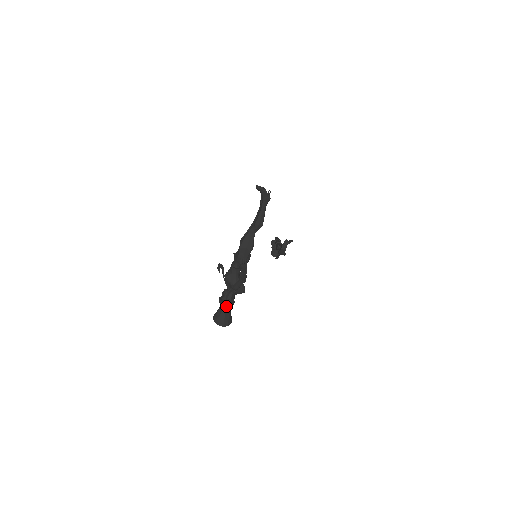
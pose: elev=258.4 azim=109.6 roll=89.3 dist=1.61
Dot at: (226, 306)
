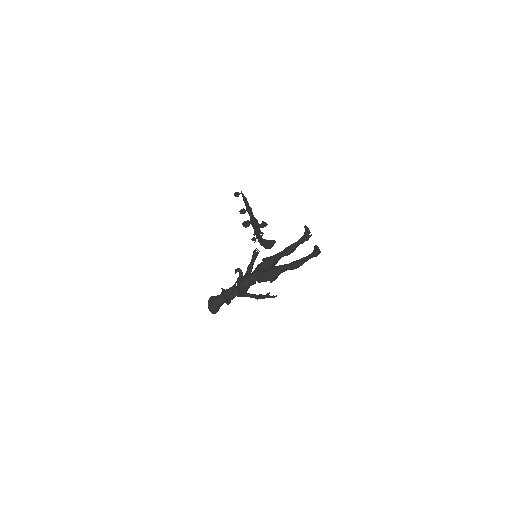
Dot at: (227, 304)
